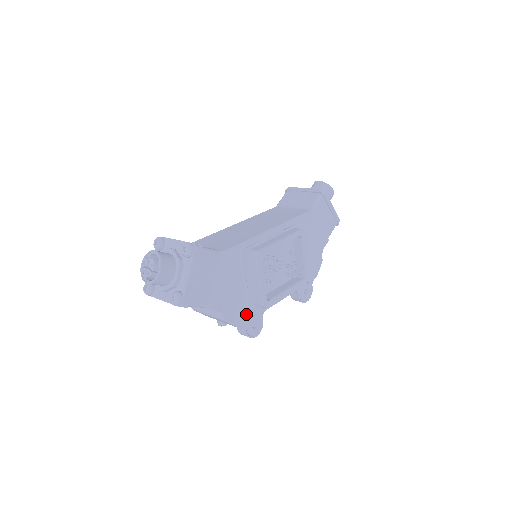
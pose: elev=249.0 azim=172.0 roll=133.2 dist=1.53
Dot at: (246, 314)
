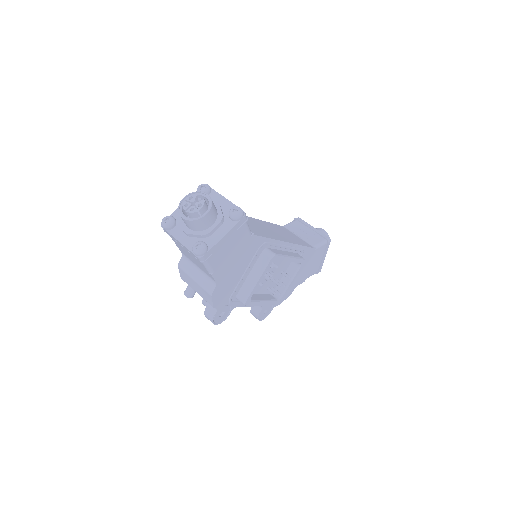
Dot at: (226, 300)
